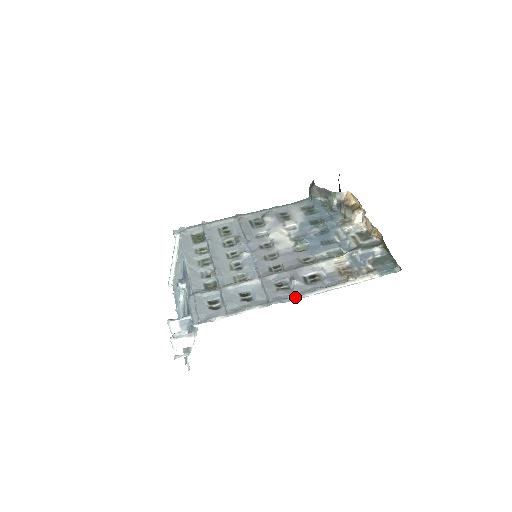
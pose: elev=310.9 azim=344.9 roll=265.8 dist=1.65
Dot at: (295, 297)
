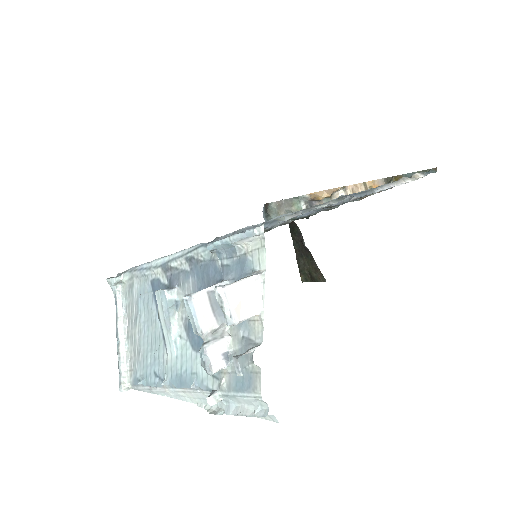
Dot at: (365, 193)
